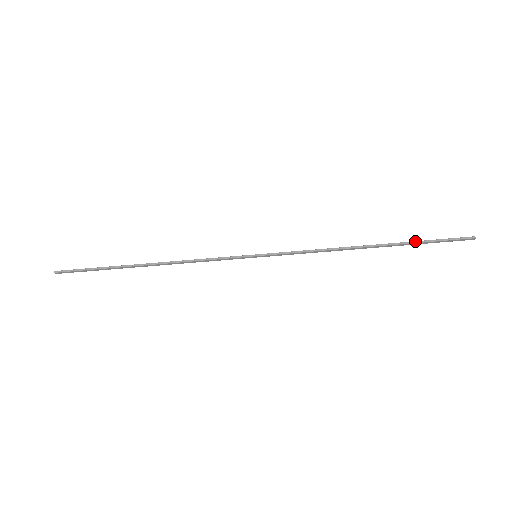
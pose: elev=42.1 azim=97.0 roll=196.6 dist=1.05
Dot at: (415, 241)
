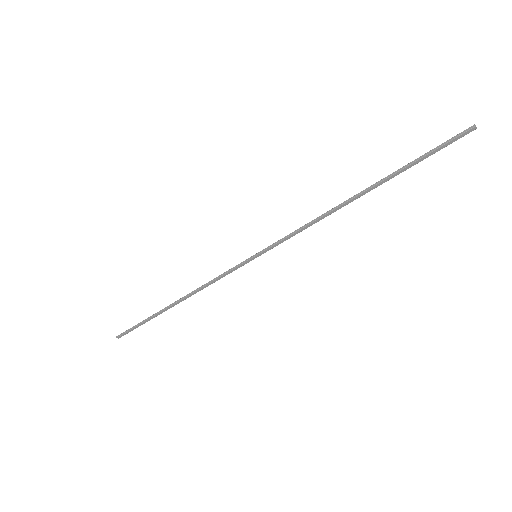
Dot at: (404, 166)
